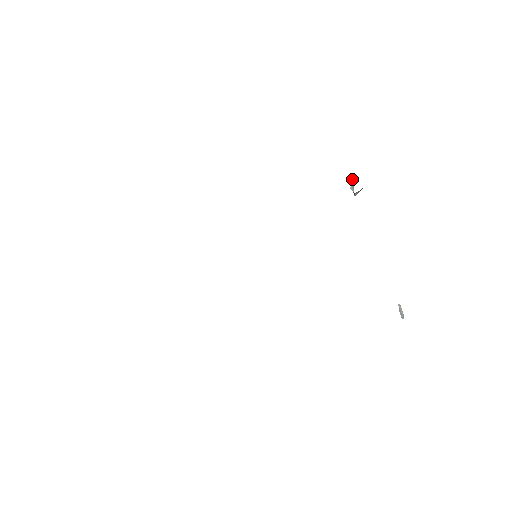
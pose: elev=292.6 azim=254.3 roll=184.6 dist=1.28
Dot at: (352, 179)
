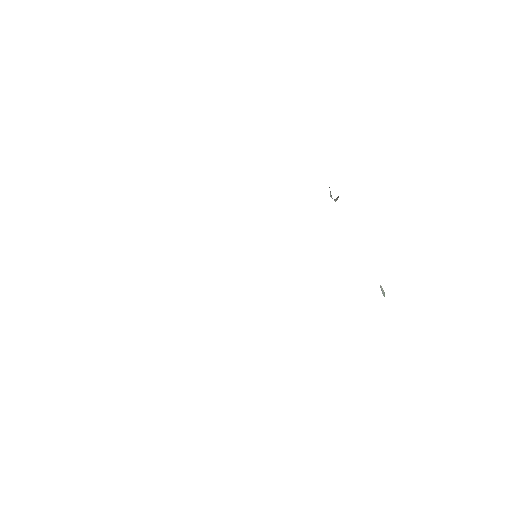
Dot at: occluded
